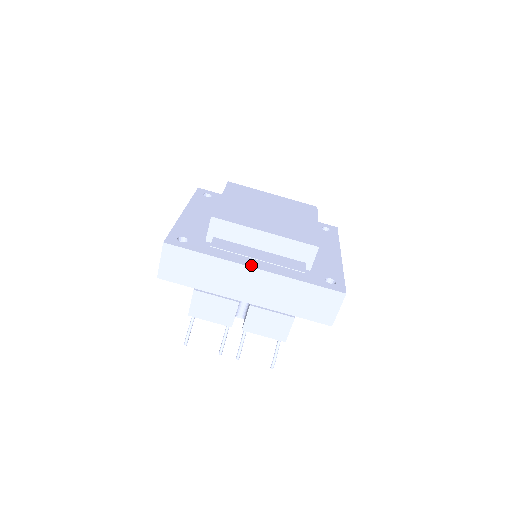
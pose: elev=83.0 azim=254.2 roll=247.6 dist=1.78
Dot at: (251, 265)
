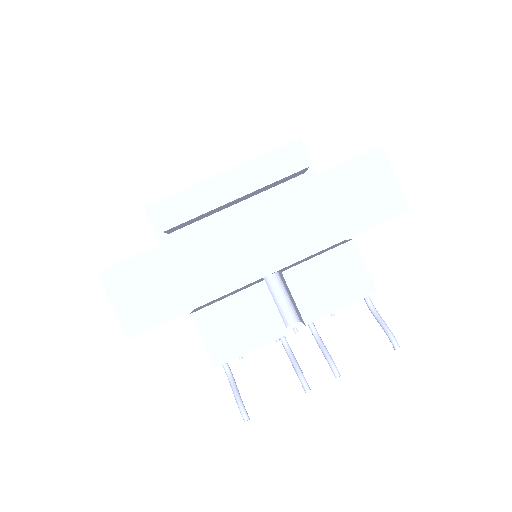
Dot at: (234, 212)
